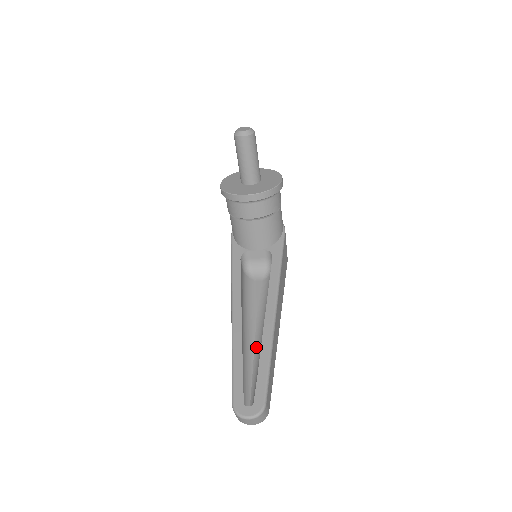
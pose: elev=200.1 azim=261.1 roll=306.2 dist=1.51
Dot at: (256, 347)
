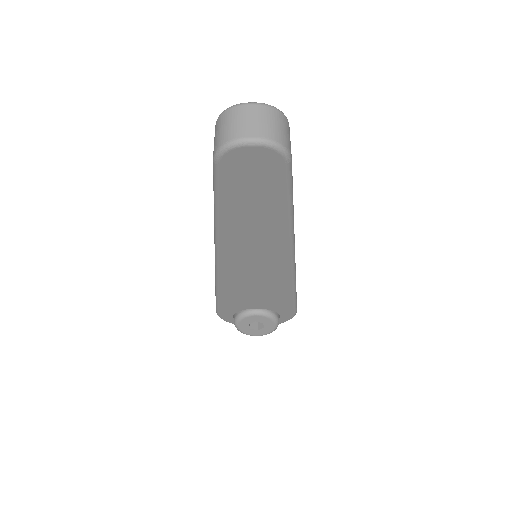
Dot at: occluded
